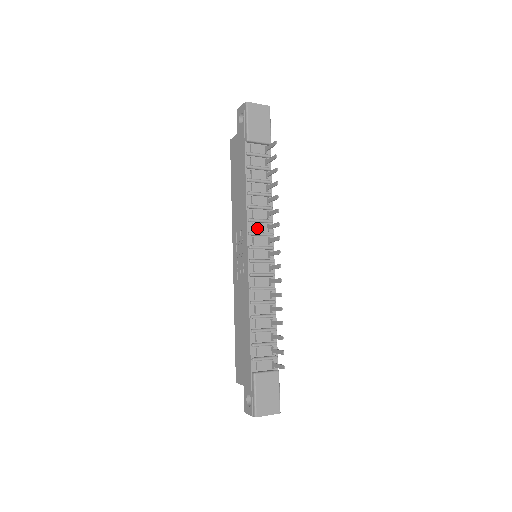
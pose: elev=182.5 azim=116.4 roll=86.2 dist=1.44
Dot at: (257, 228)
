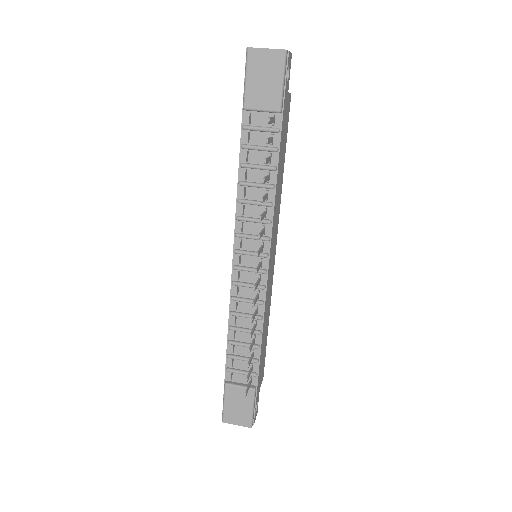
Dot at: (249, 228)
